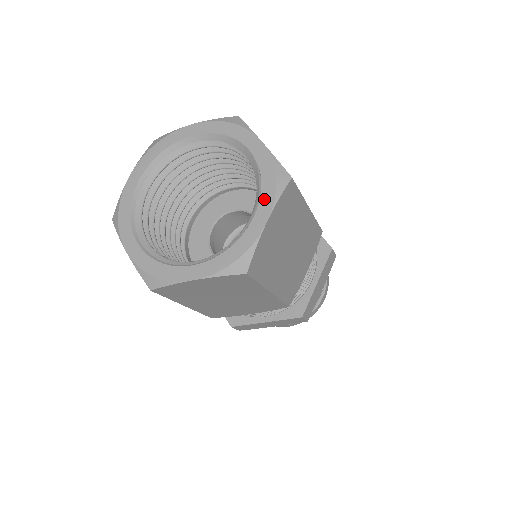
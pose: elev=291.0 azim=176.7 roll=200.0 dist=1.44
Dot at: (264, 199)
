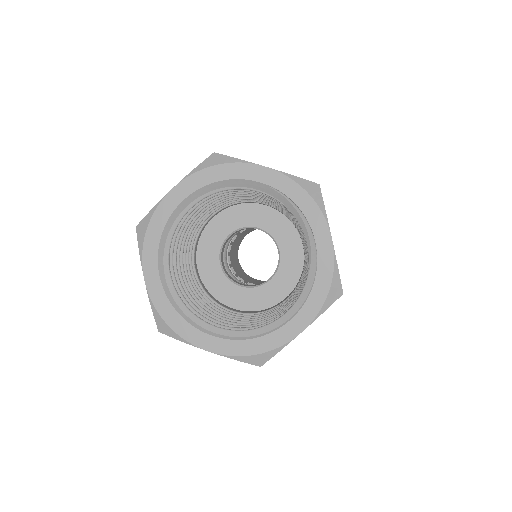
Dot at: (313, 221)
